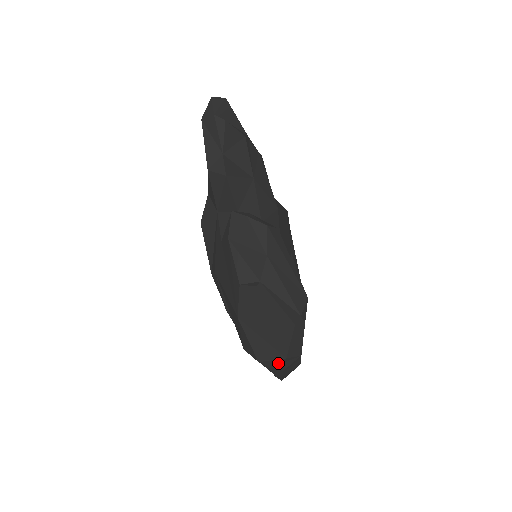
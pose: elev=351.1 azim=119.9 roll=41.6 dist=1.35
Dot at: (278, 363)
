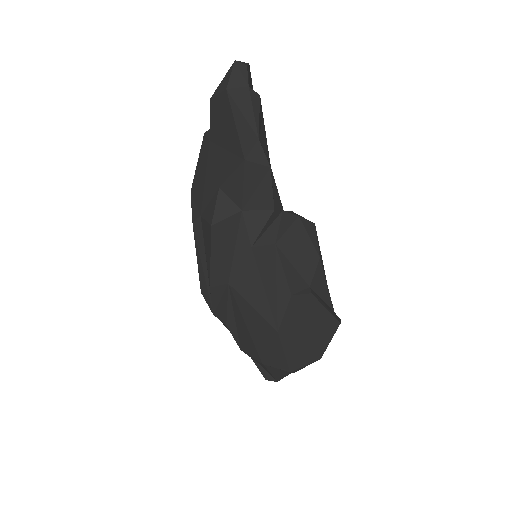
Dot at: (305, 366)
